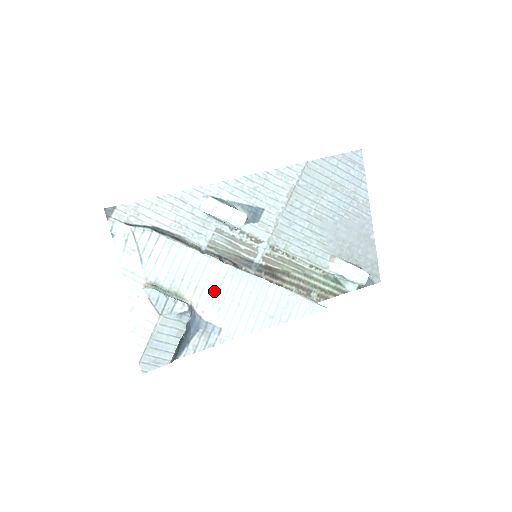
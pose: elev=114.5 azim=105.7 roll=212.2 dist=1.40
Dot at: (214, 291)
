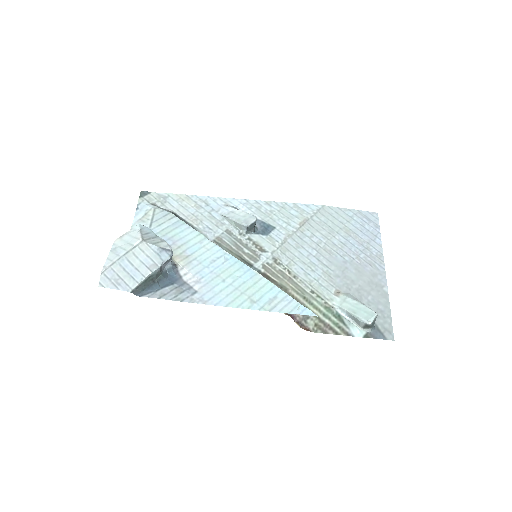
Dot at: (204, 264)
